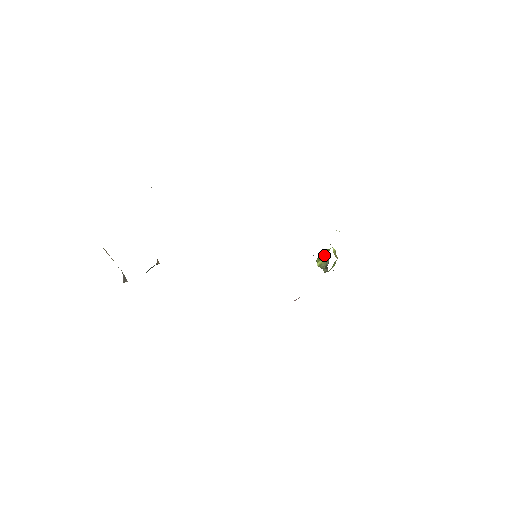
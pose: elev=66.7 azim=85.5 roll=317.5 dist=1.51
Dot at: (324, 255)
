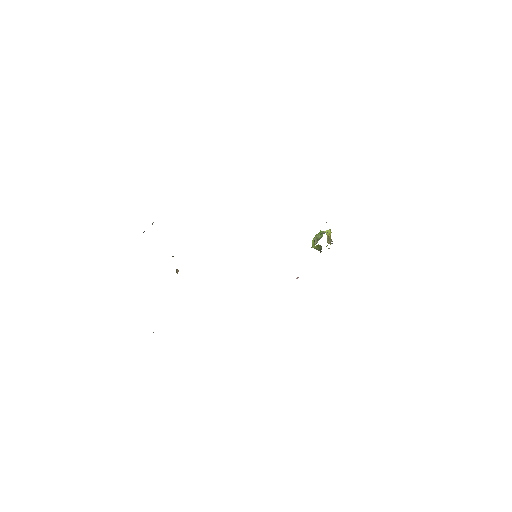
Dot at: occluded
